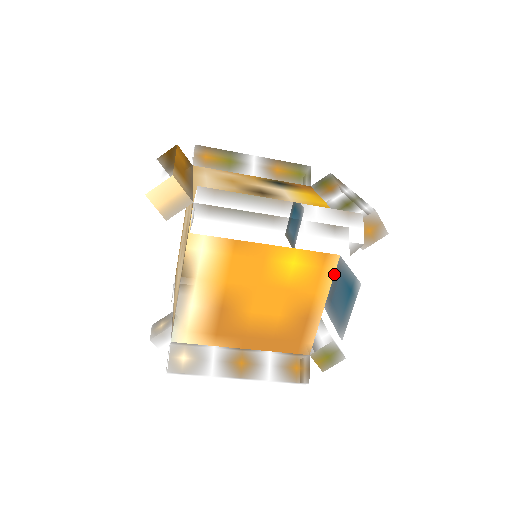
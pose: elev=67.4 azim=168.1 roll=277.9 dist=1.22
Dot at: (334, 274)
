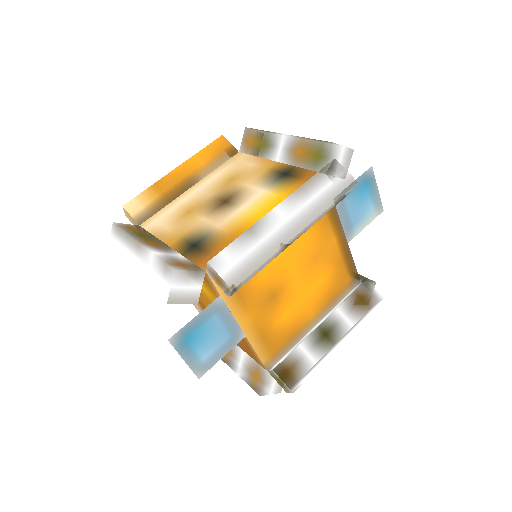
Dot at: (229, 310)
